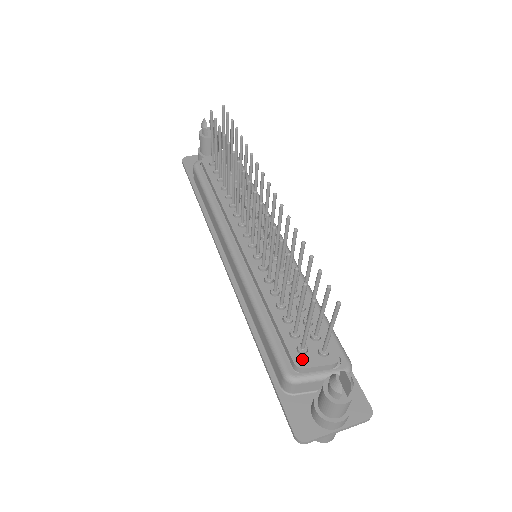
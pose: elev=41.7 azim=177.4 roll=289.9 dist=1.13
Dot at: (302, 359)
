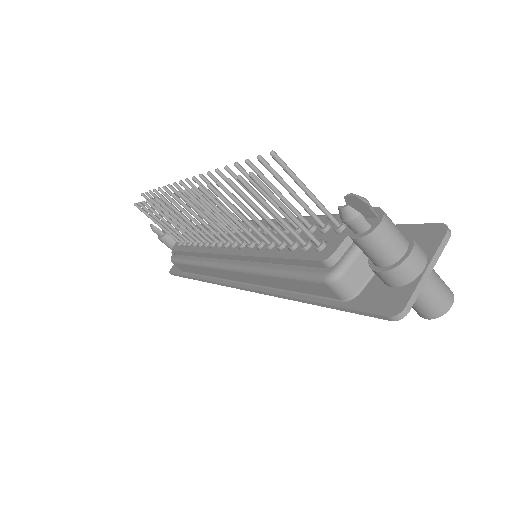
Dot at: (326, 251)
